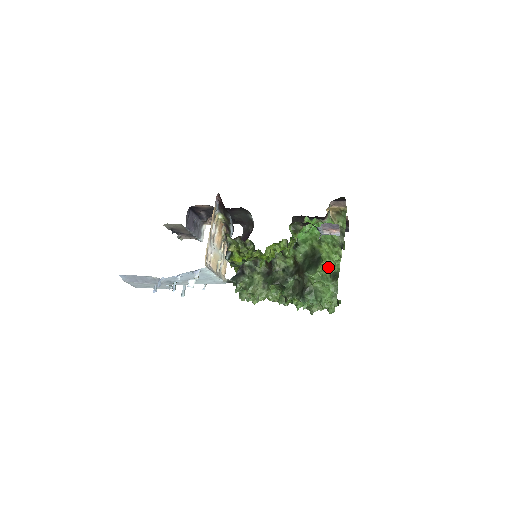
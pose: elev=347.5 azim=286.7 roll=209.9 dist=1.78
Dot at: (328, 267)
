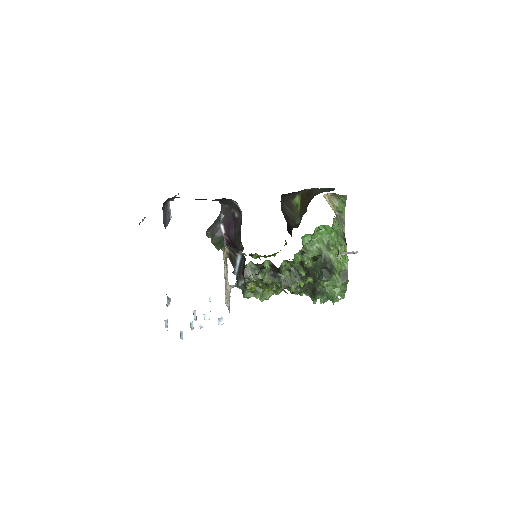
Dot at: occluded
